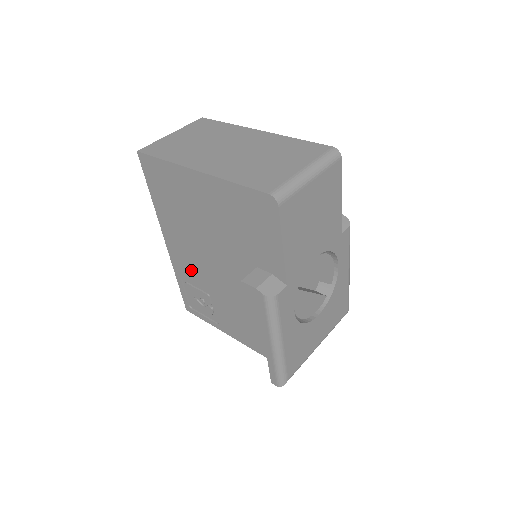
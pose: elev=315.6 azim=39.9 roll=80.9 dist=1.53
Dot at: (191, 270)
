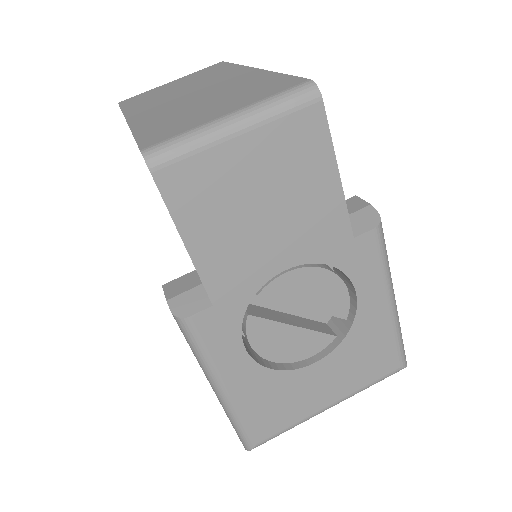
Dot at: occluded
